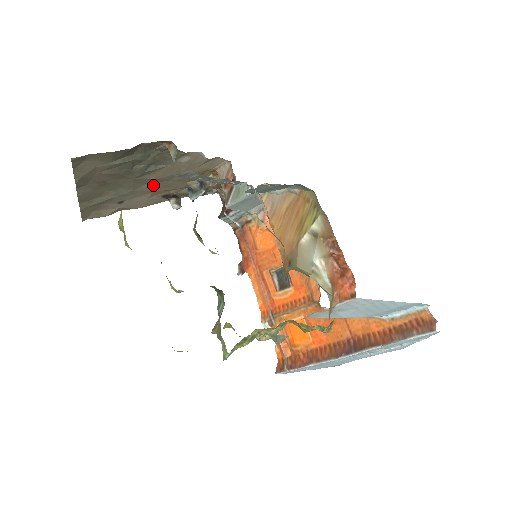
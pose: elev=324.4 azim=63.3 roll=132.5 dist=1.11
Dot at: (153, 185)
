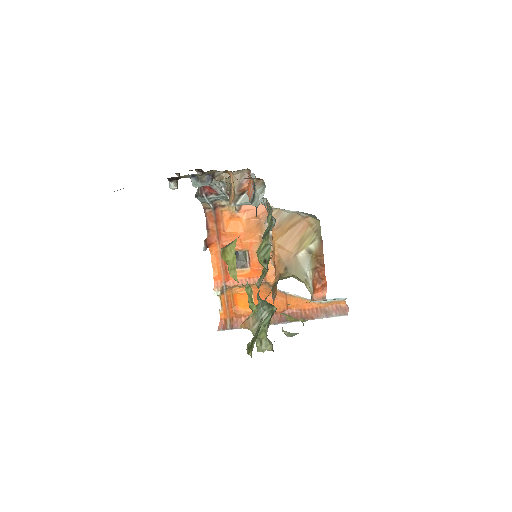
Dot at: occluded
